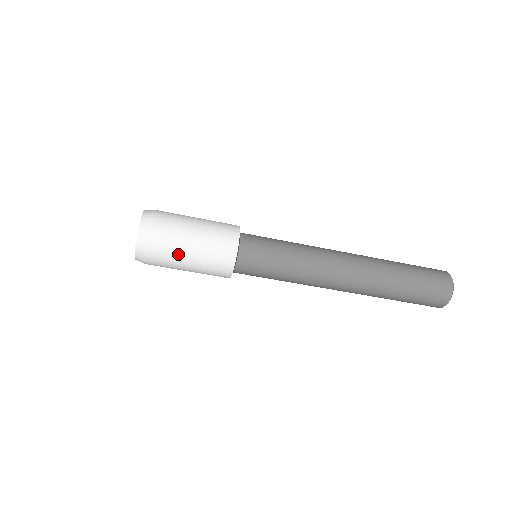
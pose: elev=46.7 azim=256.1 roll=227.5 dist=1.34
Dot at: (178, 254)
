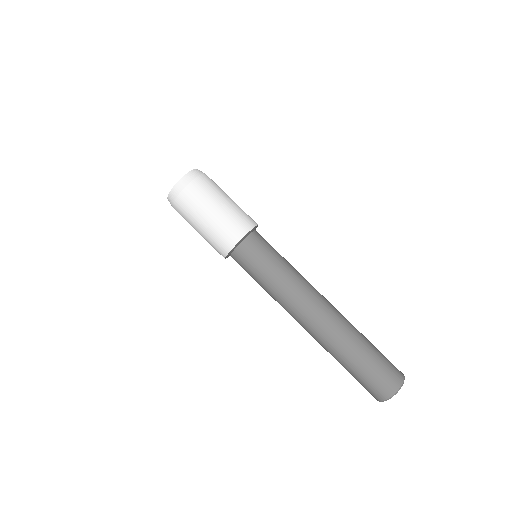
Dot at: (223, 191)
